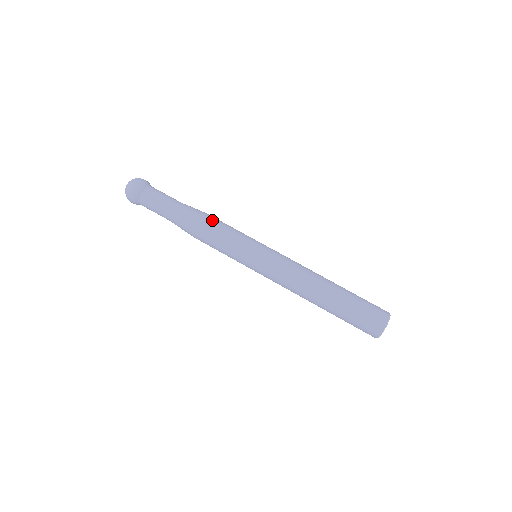
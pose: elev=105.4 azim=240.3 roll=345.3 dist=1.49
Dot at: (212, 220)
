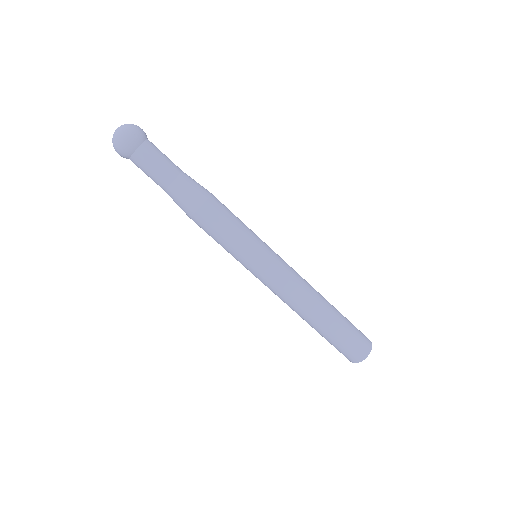
Dot at: (207, 219)
